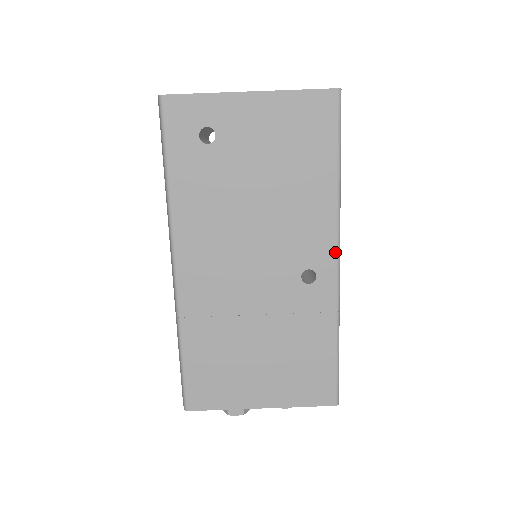
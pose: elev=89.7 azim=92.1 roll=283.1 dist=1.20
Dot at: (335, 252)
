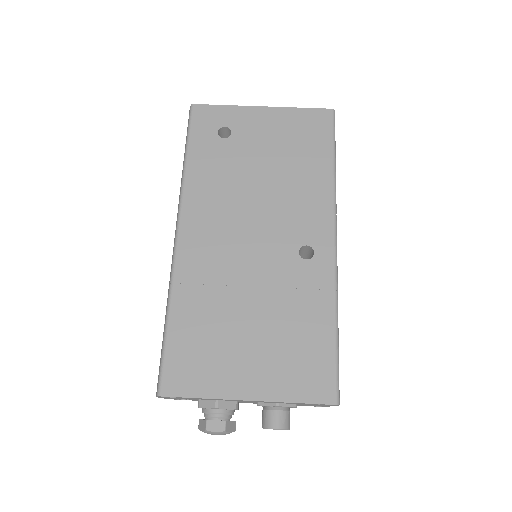
Dot at: (332, 231)
